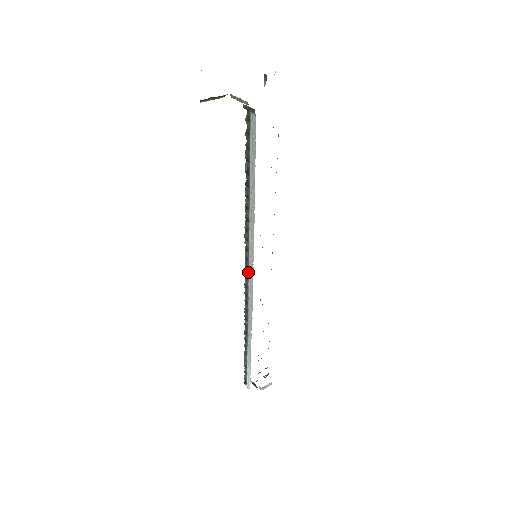
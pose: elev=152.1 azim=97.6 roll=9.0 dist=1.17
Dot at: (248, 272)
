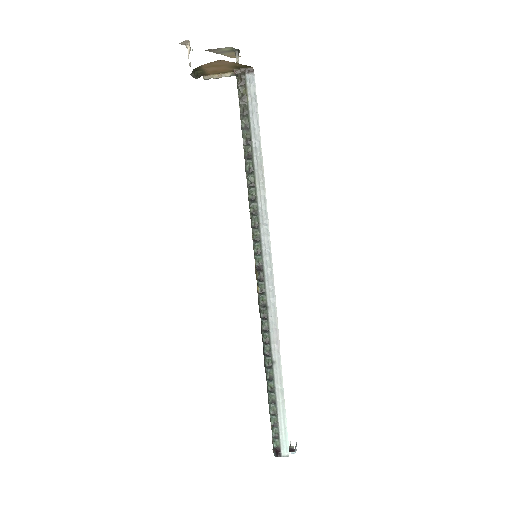
Dot at: (263, 269)
